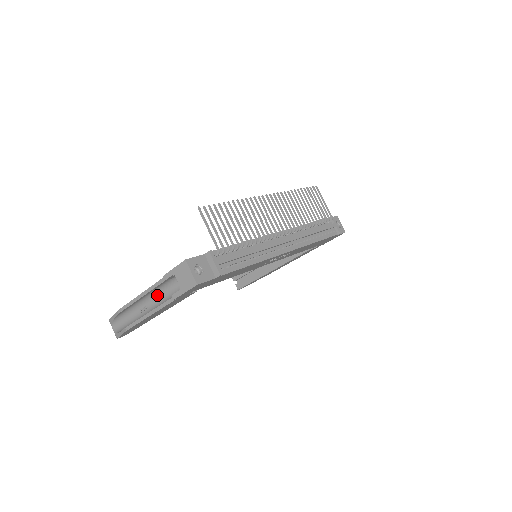
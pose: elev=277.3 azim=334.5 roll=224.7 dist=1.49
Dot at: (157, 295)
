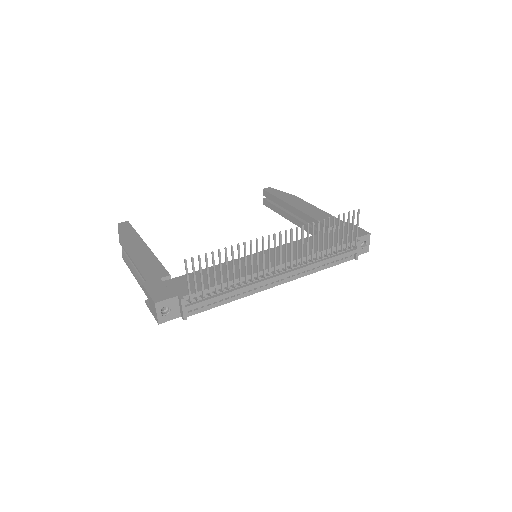
Dot at: occluded
